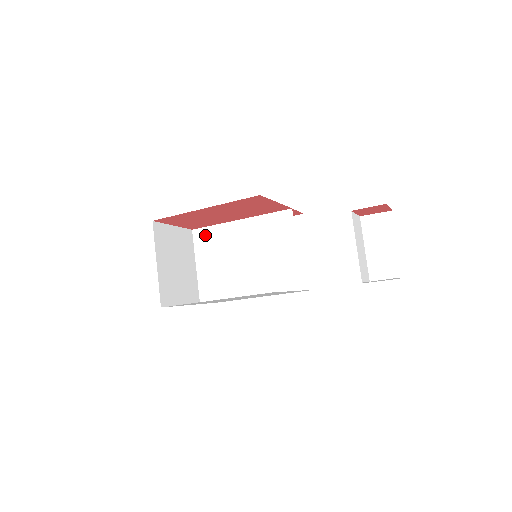
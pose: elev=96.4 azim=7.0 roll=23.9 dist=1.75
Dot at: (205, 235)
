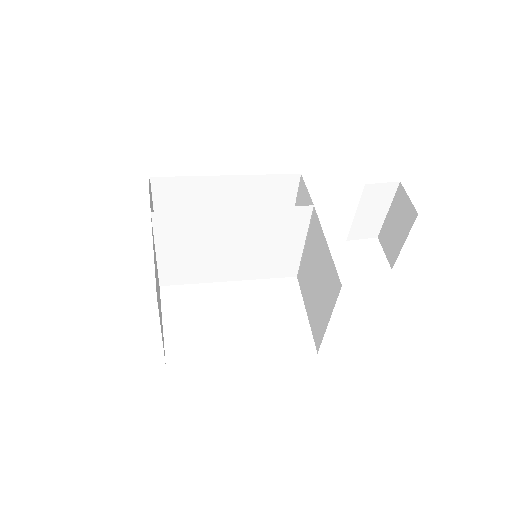
Dot at: (174, 221)
